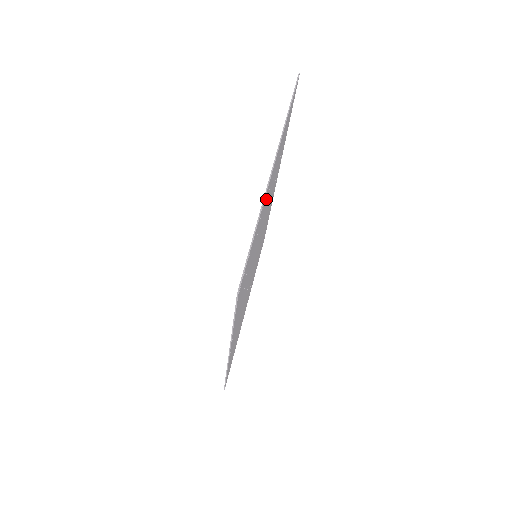
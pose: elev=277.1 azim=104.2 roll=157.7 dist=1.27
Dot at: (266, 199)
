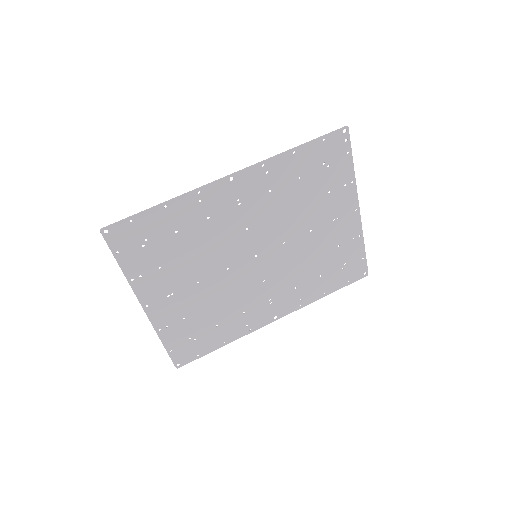
Dot at: (340, 208)
